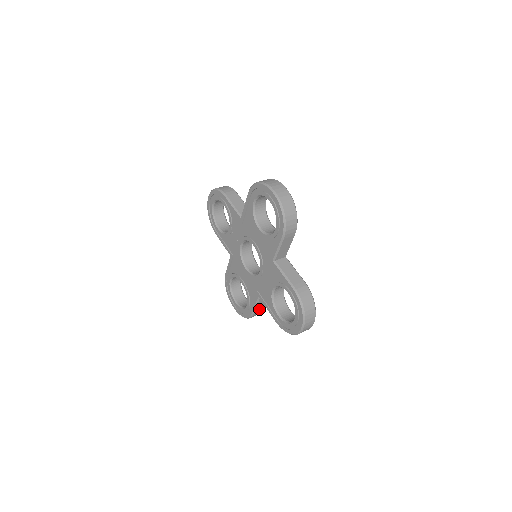
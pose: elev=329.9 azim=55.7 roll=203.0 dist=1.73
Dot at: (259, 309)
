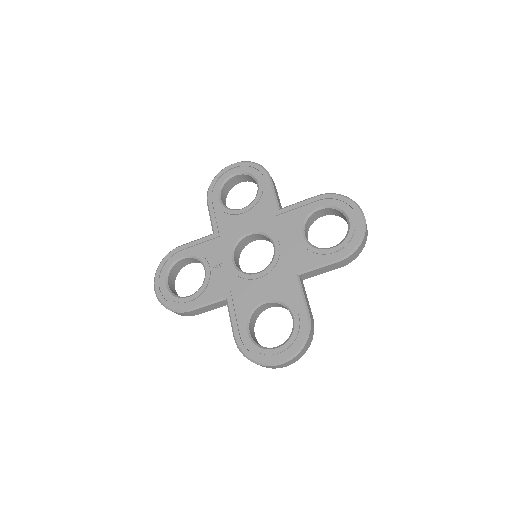
Dot at: (309, 308)
